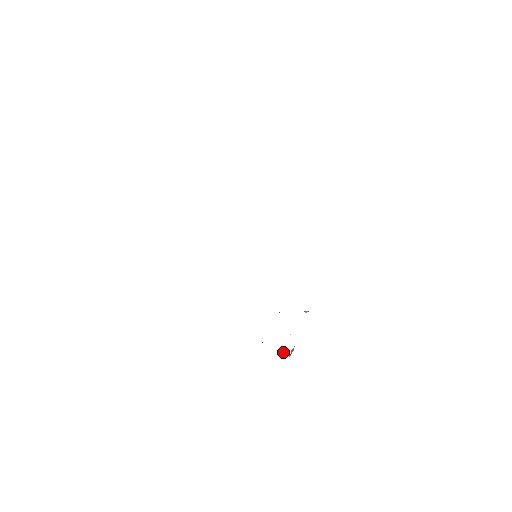
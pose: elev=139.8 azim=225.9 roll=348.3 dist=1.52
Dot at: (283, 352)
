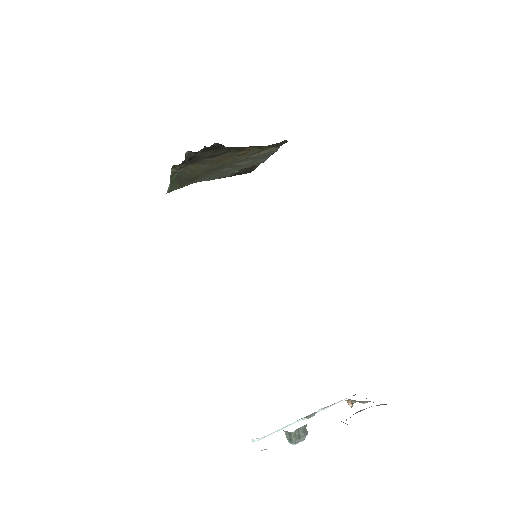
Dot at: occluded
